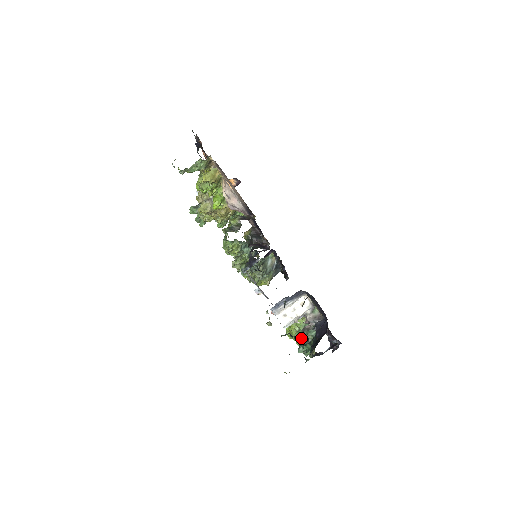
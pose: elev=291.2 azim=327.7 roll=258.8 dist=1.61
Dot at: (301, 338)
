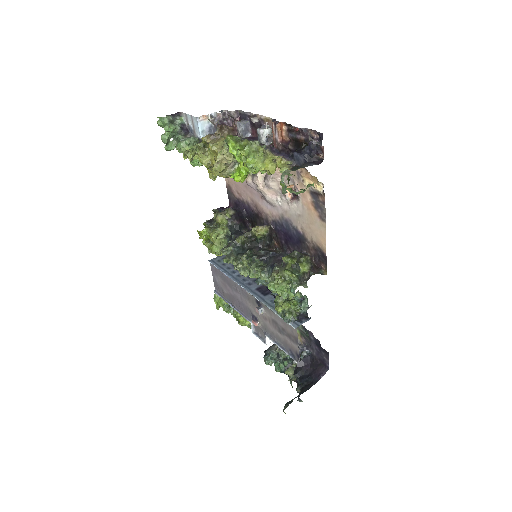
Dot at: (273, 353)
